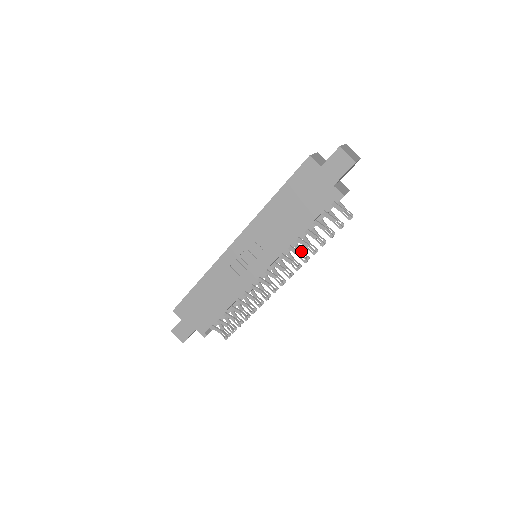
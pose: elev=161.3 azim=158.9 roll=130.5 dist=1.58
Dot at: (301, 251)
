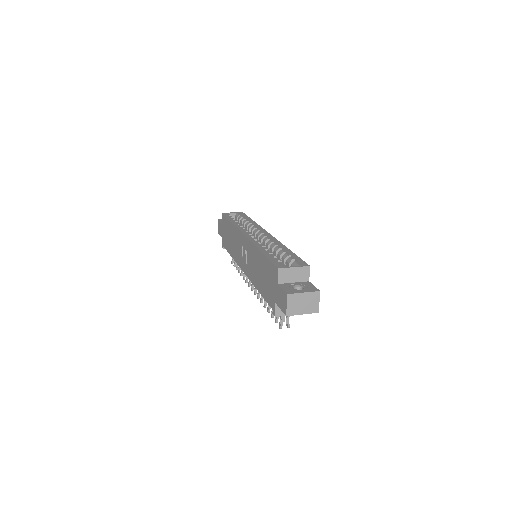
Dot at: occluded
